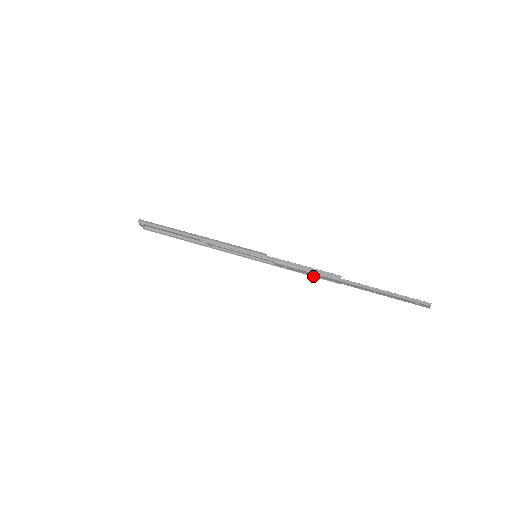
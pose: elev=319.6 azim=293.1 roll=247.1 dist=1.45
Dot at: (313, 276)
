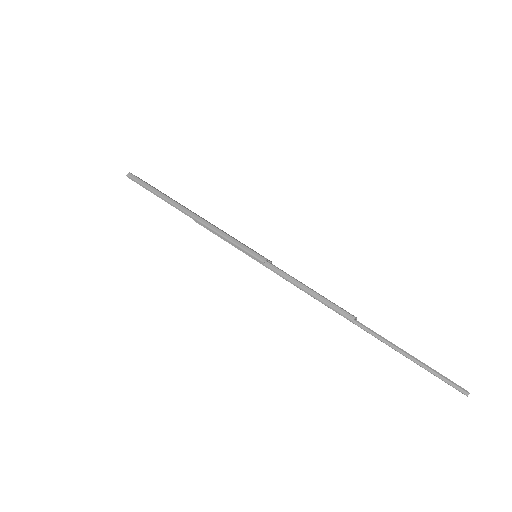
Dot at: occluded
